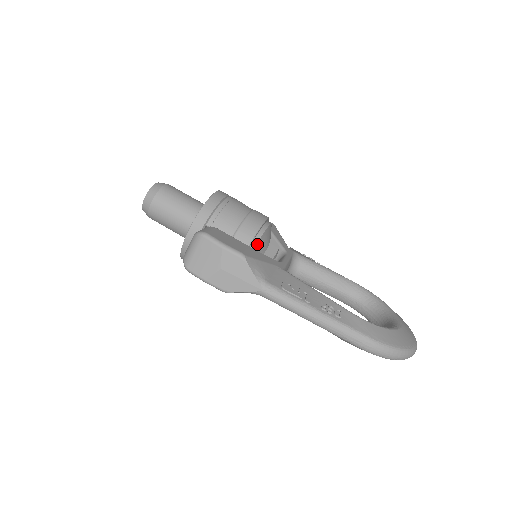
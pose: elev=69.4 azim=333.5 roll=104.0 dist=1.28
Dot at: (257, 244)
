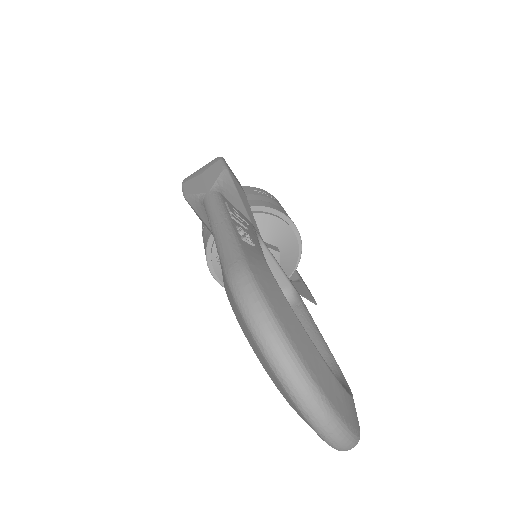
Dot at: (259, 215)
